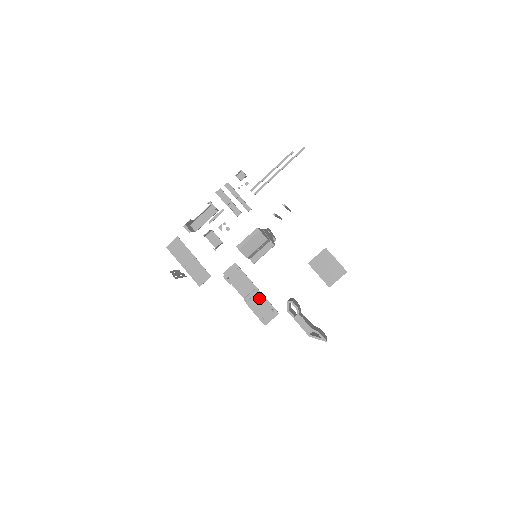
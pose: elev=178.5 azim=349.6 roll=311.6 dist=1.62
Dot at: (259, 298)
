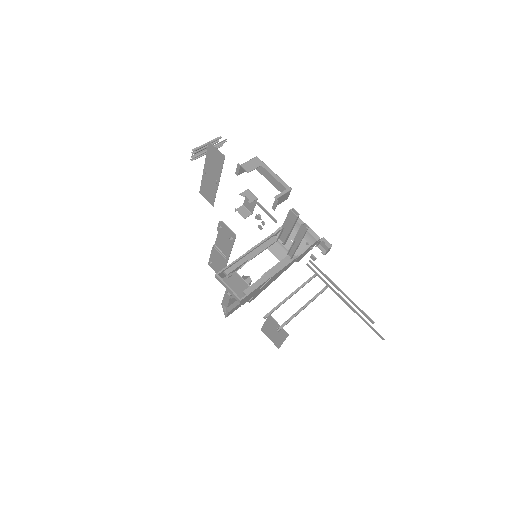
Dot at: (222, 261)
